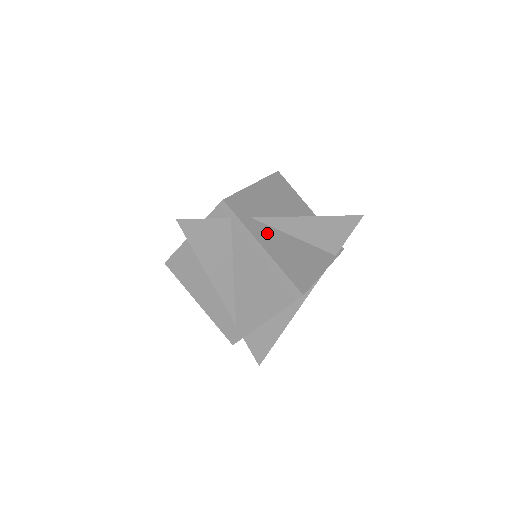
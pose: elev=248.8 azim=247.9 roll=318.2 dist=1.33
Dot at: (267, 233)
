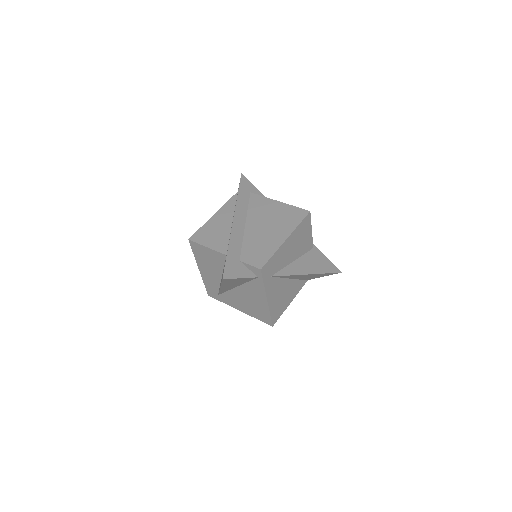
Dot at: (275, 285)
